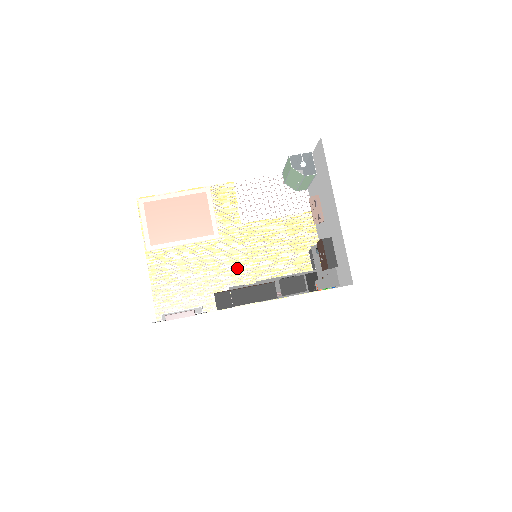
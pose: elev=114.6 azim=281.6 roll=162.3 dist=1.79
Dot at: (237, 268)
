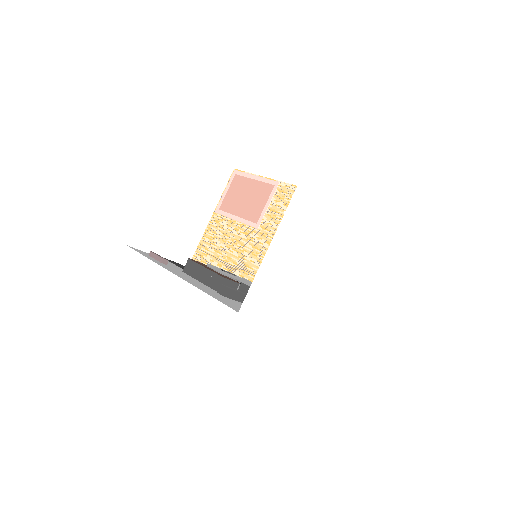
Dot at: (252, 261)
